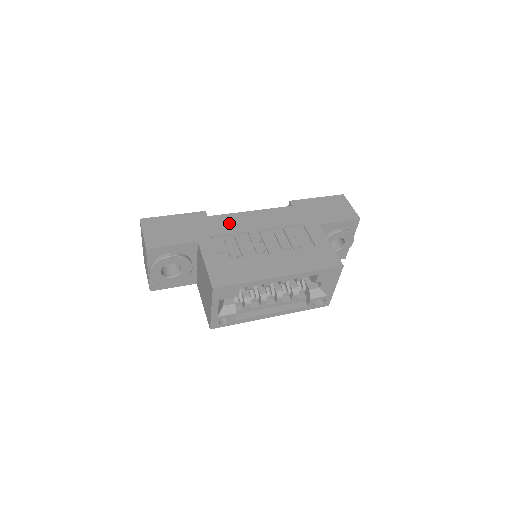
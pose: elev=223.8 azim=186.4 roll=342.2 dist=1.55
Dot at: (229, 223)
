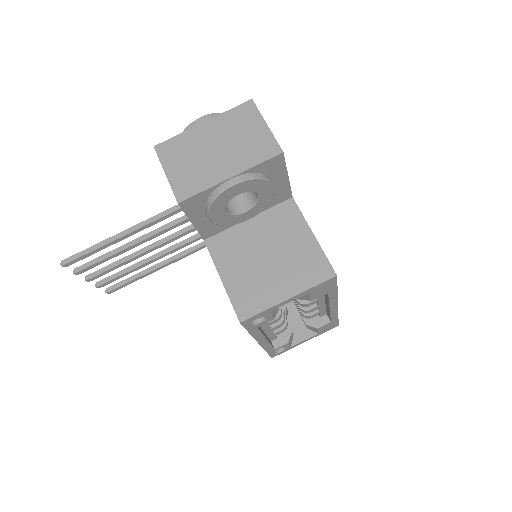
Dot at: occluded
